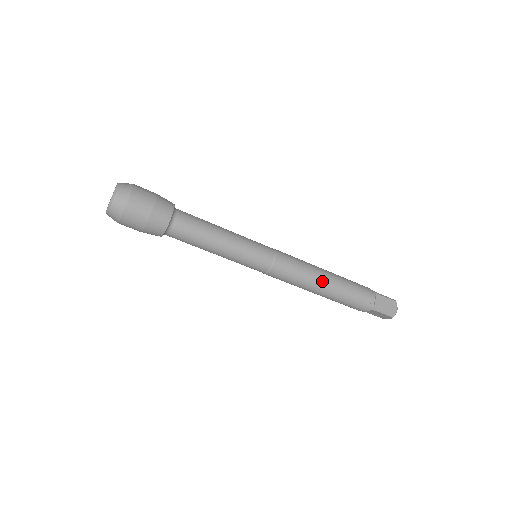
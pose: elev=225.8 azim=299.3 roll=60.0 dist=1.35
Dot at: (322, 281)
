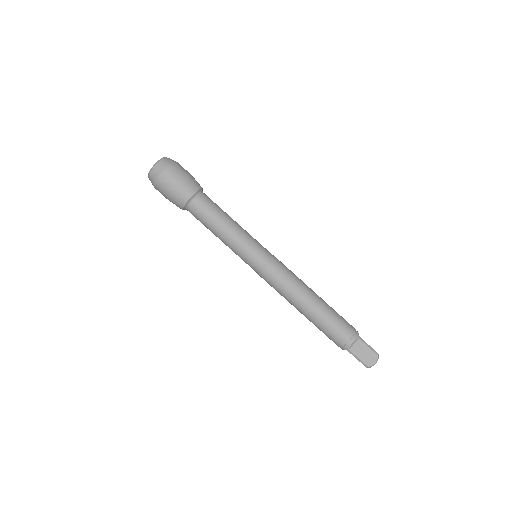
Dot at: (304, 303)
